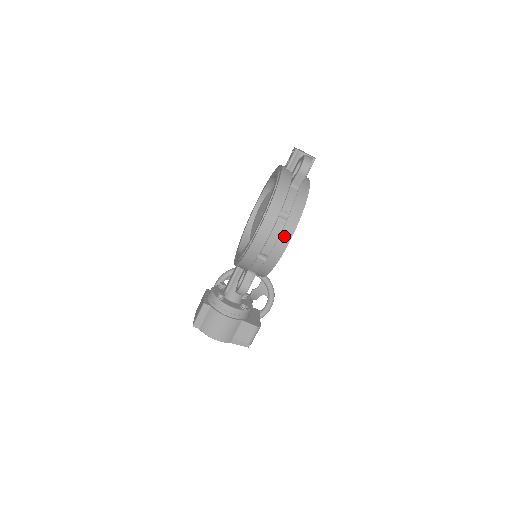
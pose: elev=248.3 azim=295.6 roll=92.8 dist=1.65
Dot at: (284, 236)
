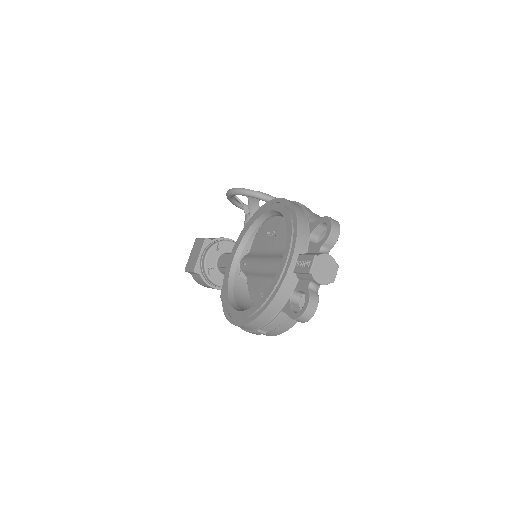
Dot at: occluded
